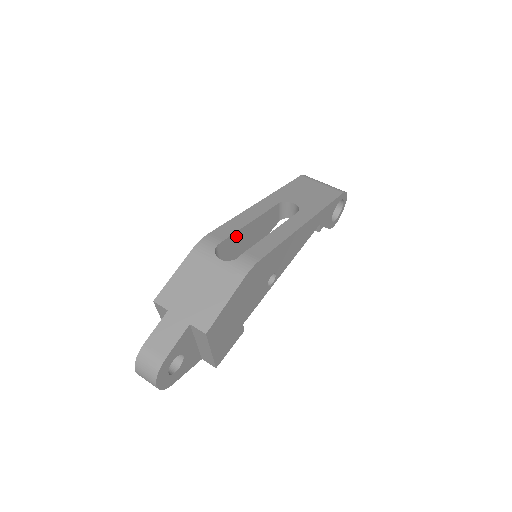
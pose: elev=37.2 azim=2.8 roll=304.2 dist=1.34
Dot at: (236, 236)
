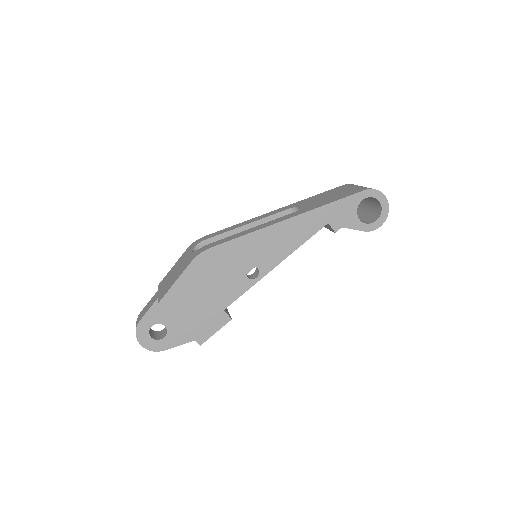
Dot at: occluded
